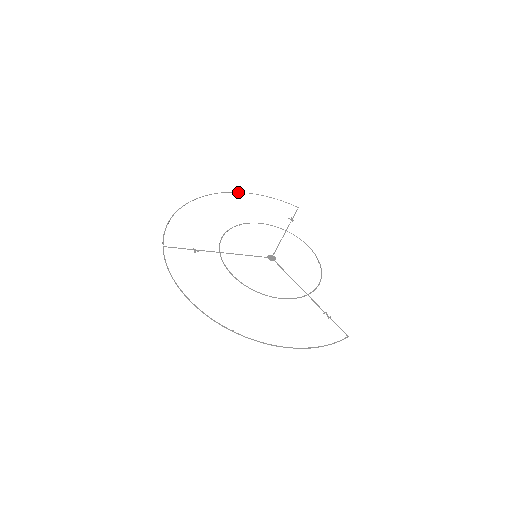
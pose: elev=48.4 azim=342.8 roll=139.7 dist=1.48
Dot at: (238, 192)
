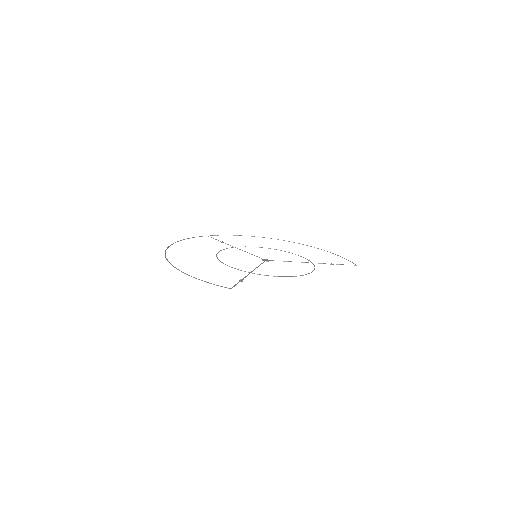
Dot at: occluded
